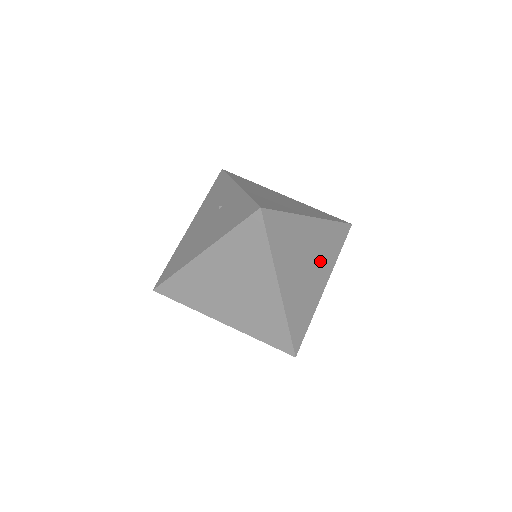
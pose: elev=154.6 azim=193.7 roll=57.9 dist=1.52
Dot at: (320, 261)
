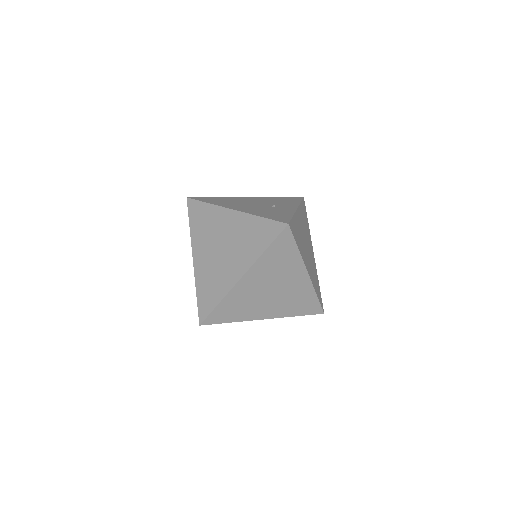
Dot at: (281, 301)
